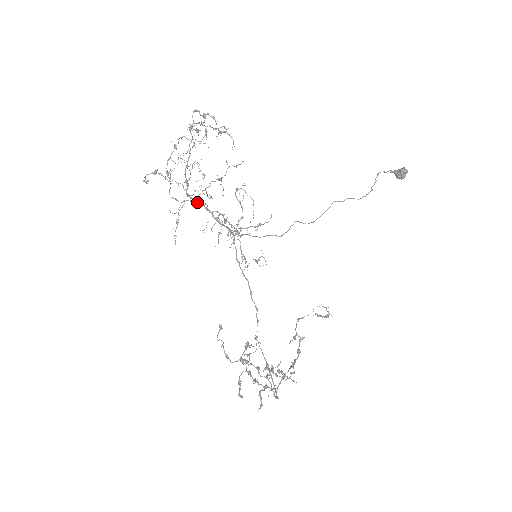
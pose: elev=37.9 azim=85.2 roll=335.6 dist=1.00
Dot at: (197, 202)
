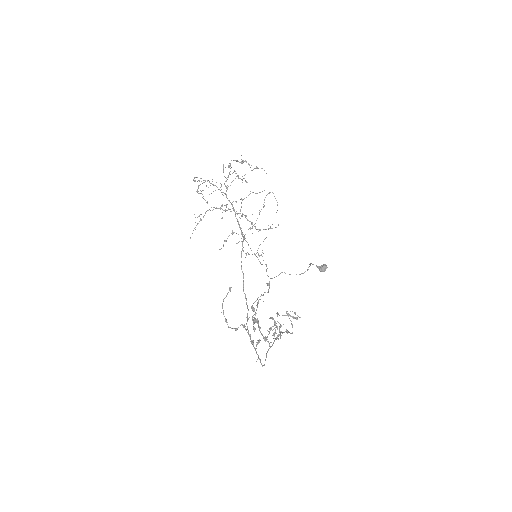
Dot at: (230, 202)
